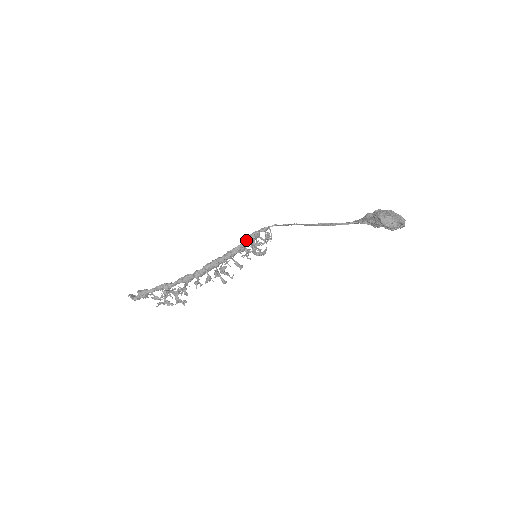
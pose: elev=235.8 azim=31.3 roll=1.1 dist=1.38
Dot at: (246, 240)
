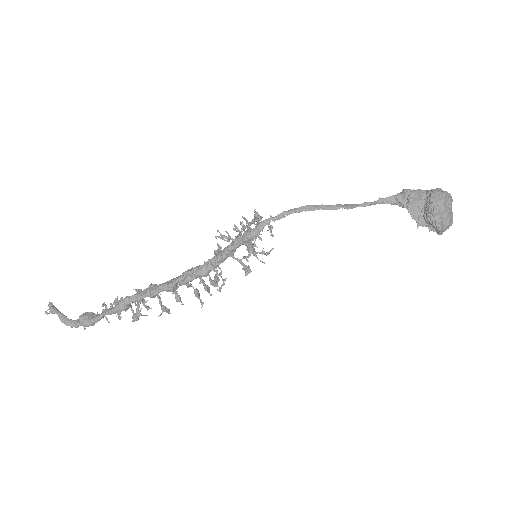
Dot at: (238, 246)
